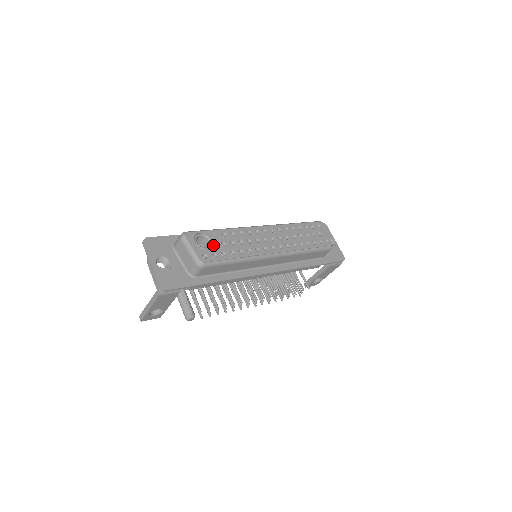
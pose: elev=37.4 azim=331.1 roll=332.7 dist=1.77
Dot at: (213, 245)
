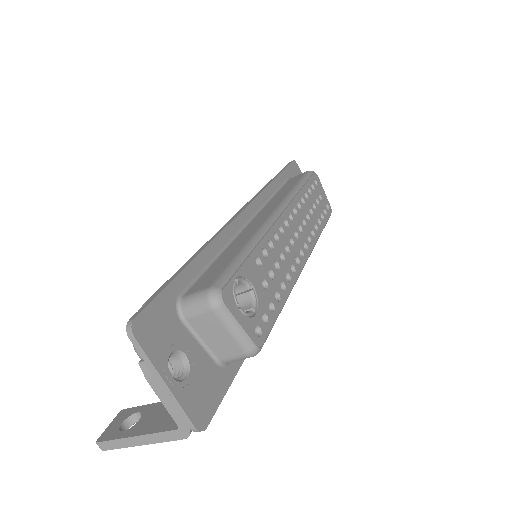
Dot at: (257, 297)
